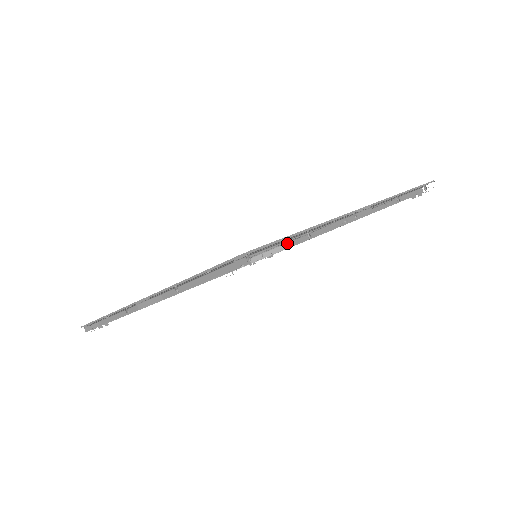
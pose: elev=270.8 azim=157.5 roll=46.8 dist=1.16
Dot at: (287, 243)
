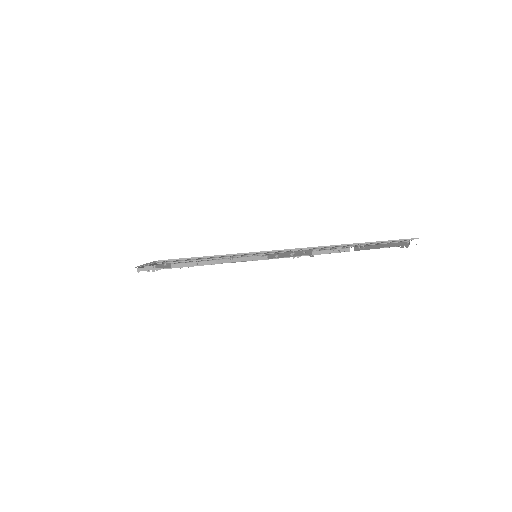
Dot at: (268, 255)
